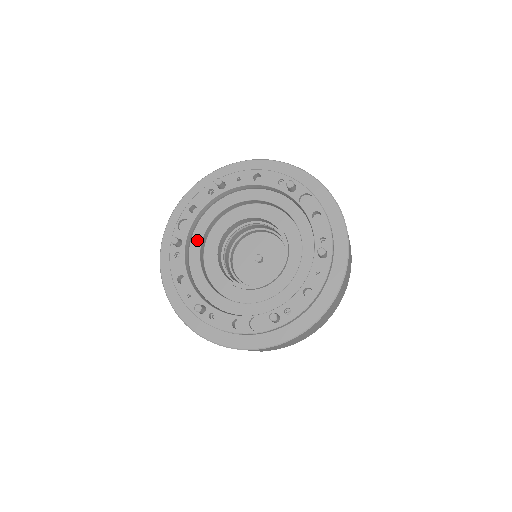
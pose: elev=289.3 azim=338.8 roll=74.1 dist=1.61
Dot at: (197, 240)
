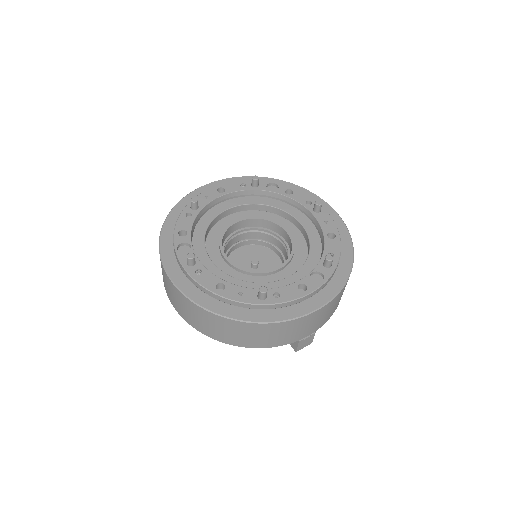
Dot at: (203, 257)
